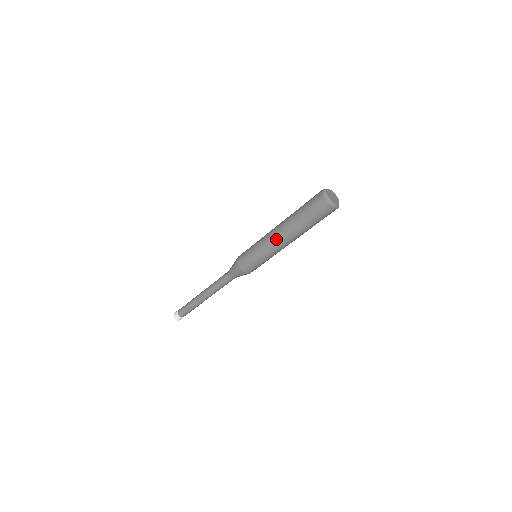
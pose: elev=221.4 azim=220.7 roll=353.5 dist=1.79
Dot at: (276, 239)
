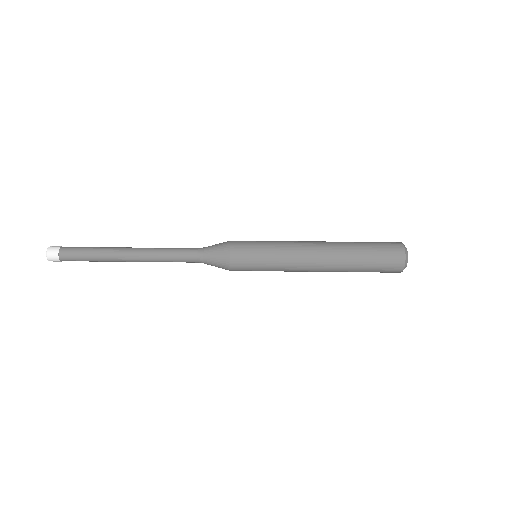
Dot at: (311, 252)
